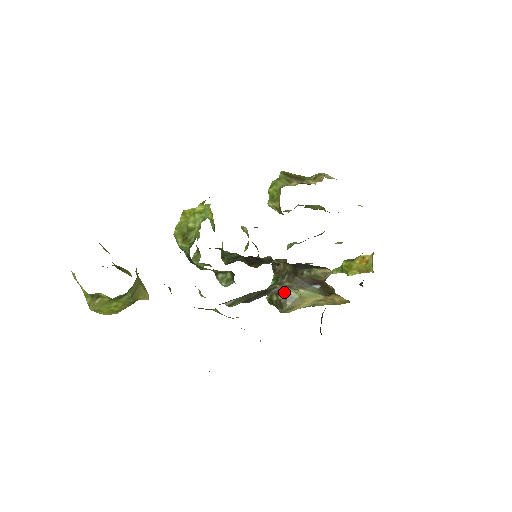
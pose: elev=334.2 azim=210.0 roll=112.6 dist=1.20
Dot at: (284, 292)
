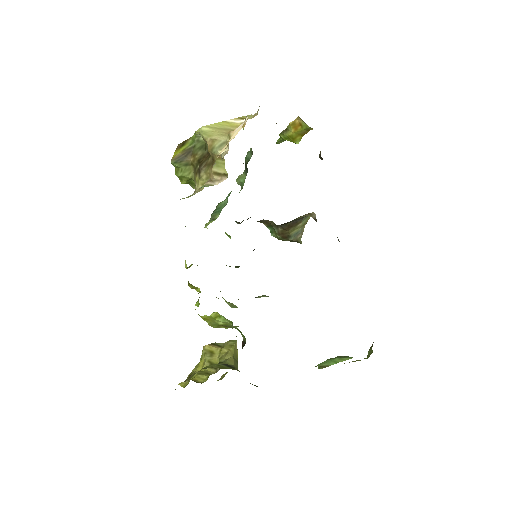
Dot at: (290, 236)
